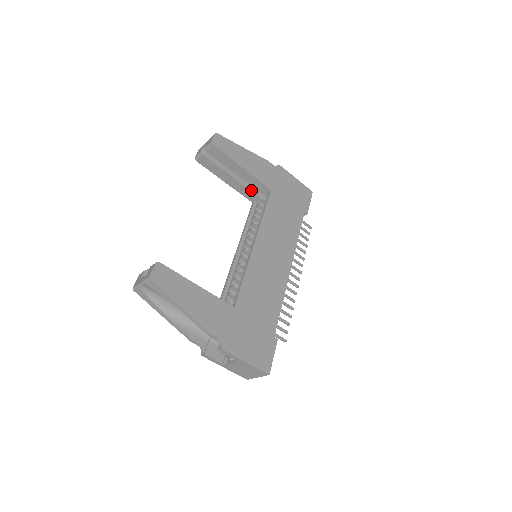
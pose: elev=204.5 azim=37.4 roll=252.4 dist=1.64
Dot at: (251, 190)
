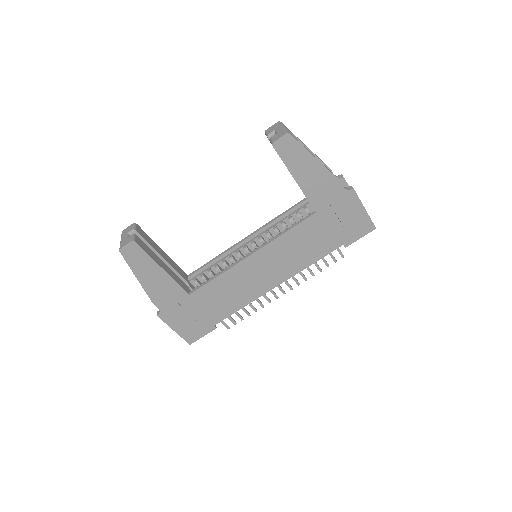
Dot at: occluded
